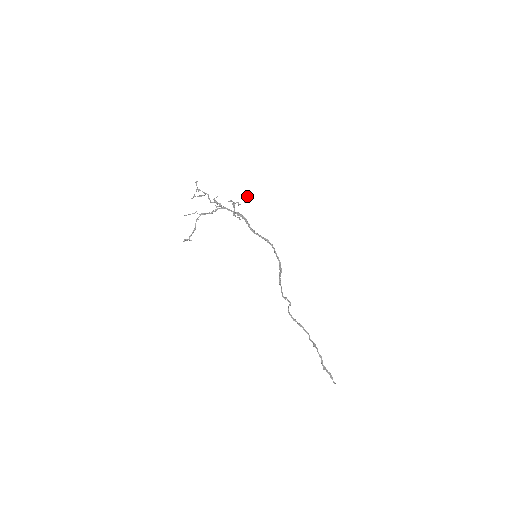
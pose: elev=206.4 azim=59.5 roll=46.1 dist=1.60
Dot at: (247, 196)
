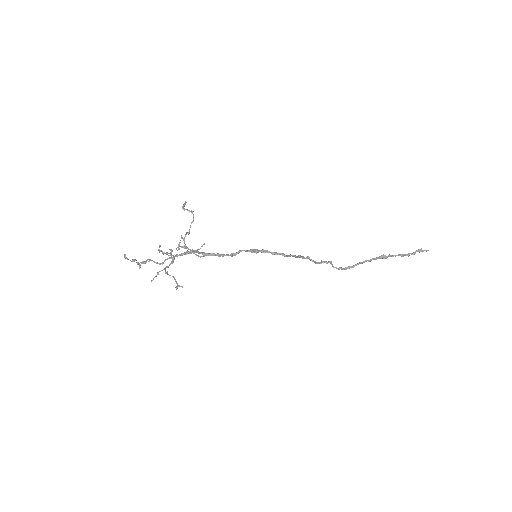
Dot at: occluded
